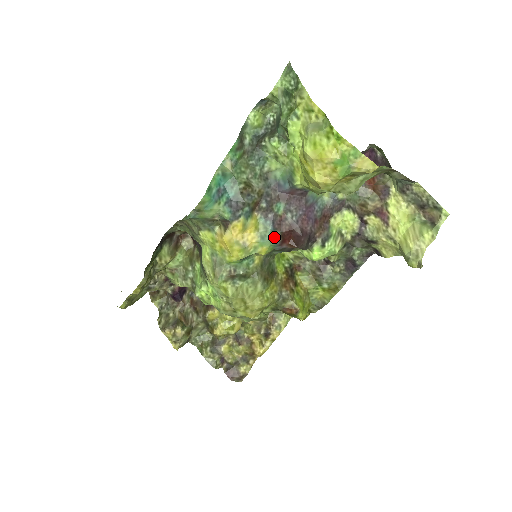
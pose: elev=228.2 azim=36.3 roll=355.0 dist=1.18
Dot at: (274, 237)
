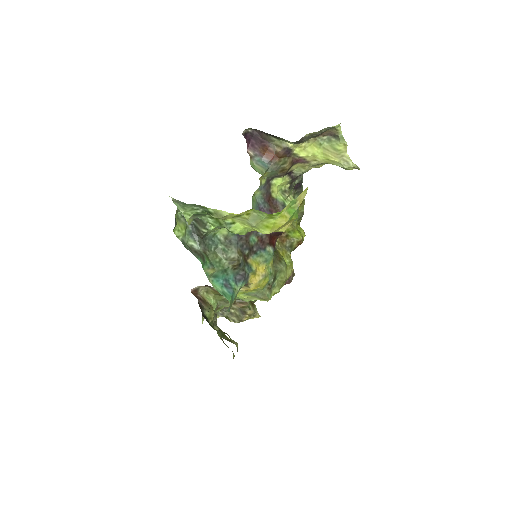
Dot at: (270, 252)
